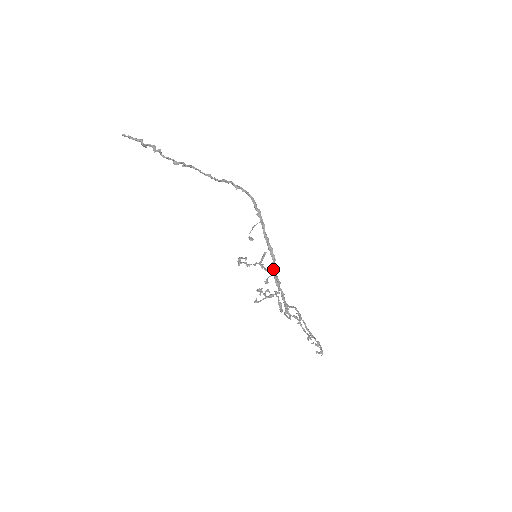
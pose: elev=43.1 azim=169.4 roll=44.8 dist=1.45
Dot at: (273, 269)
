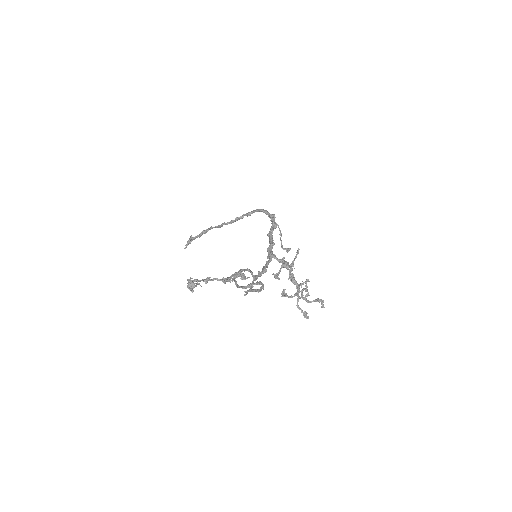
Dot at: (268, 255)
